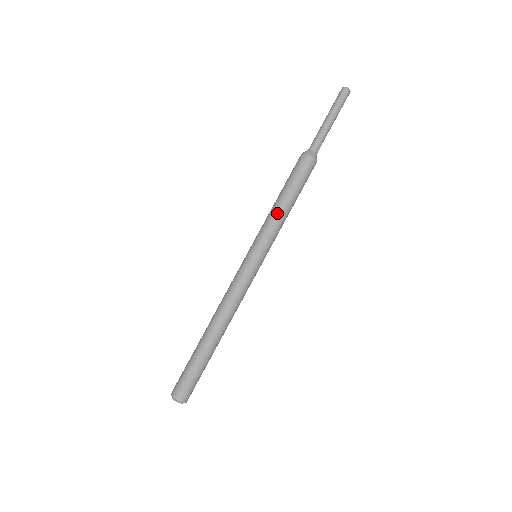
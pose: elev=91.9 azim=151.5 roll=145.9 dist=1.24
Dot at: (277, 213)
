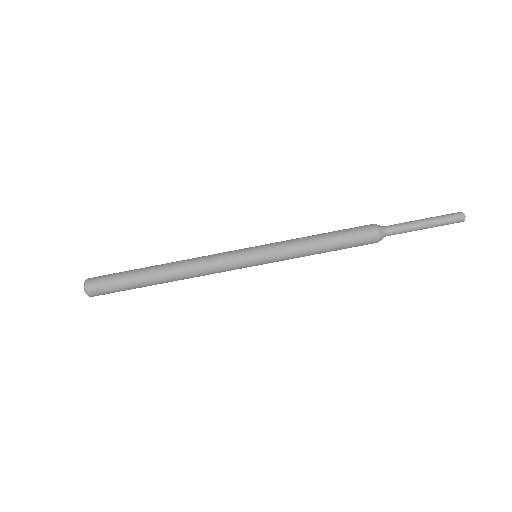
Dot at: (306, 245)
